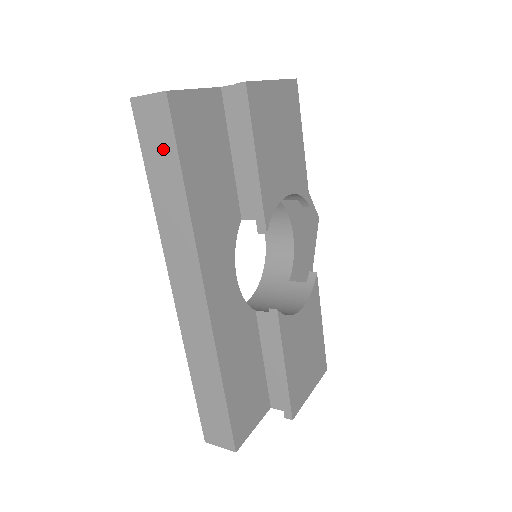
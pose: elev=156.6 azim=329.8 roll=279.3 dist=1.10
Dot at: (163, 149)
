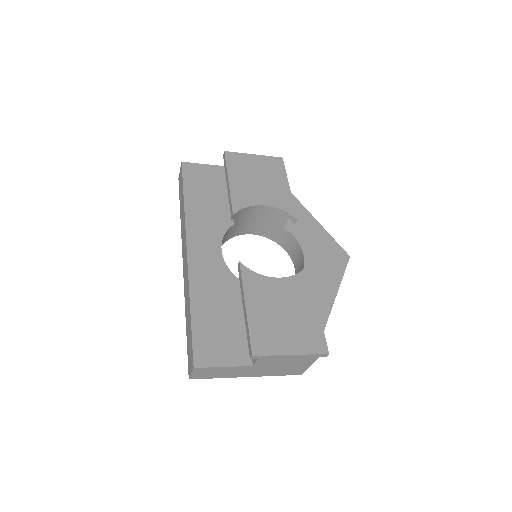
Dot at: (181, 188)
